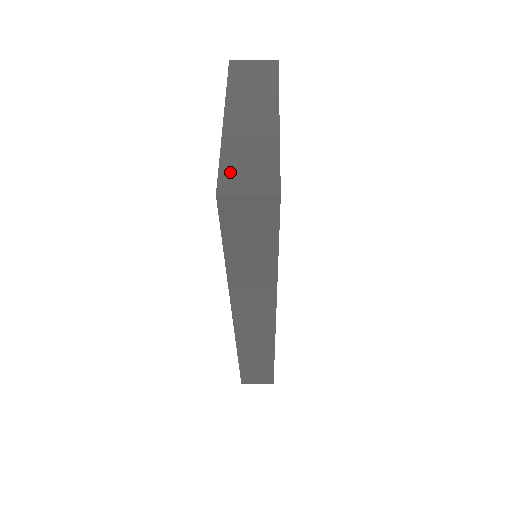
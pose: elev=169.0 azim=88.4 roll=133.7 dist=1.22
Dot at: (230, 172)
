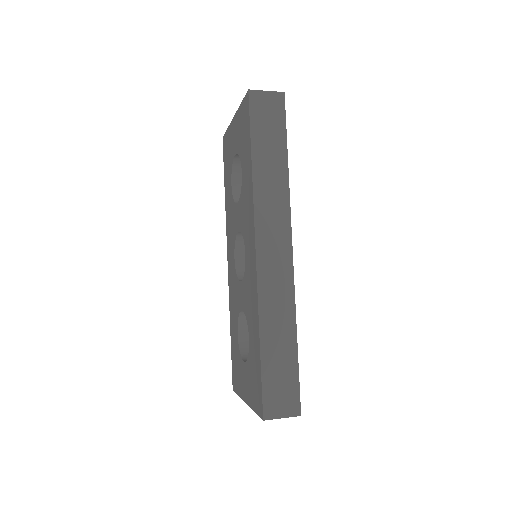
Dot at: occluded
